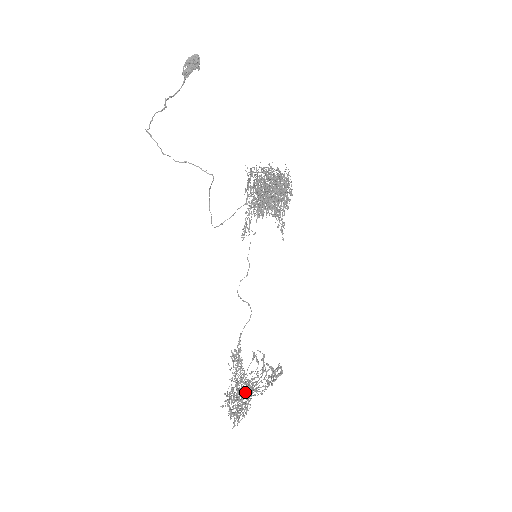
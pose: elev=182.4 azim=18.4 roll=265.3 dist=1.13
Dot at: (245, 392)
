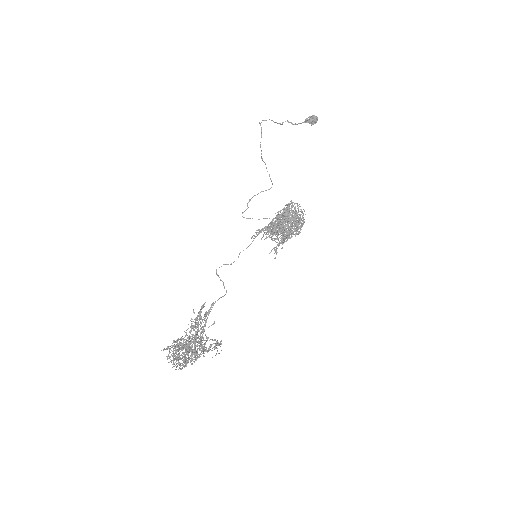
Dot at: occluded
